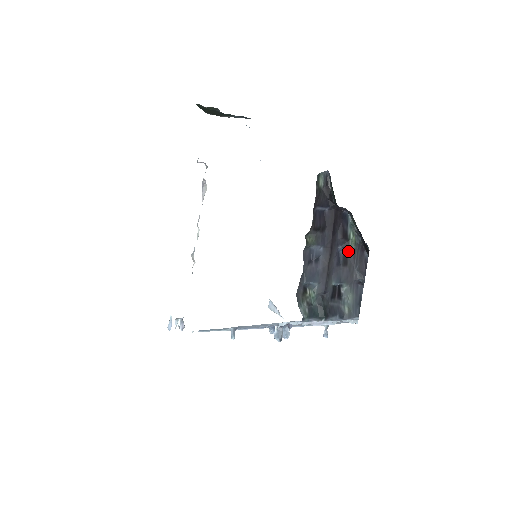
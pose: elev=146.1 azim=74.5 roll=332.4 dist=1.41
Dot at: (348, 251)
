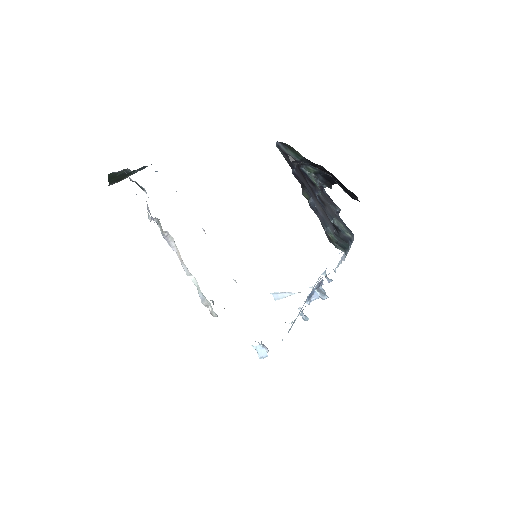
Dot at: (318, 195)
